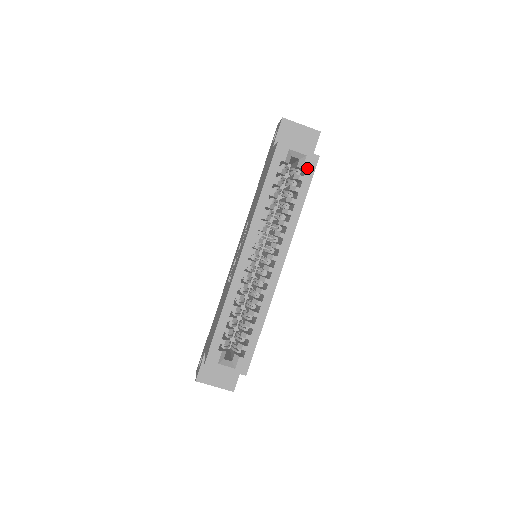
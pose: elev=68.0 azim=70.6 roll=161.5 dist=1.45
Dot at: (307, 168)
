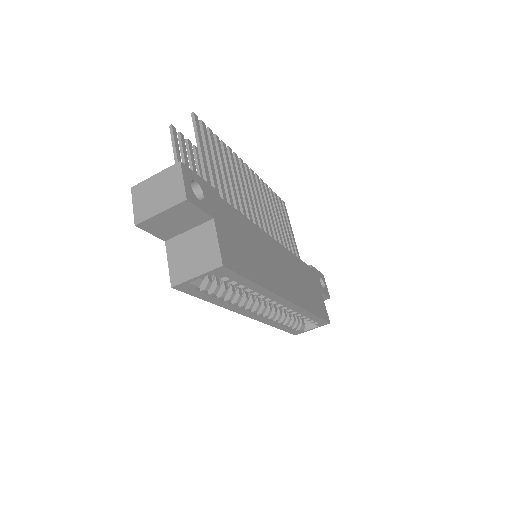
Dot at: (224, 276)
